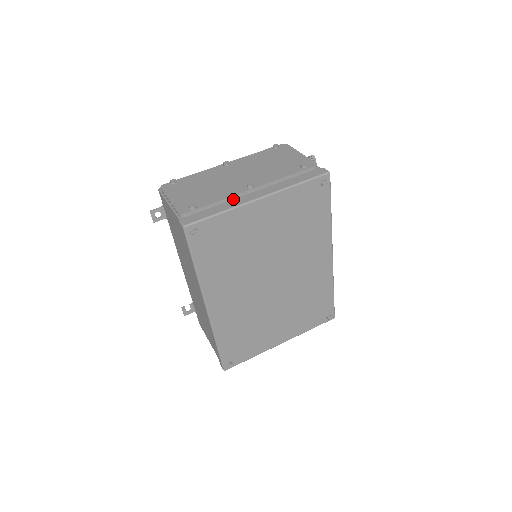
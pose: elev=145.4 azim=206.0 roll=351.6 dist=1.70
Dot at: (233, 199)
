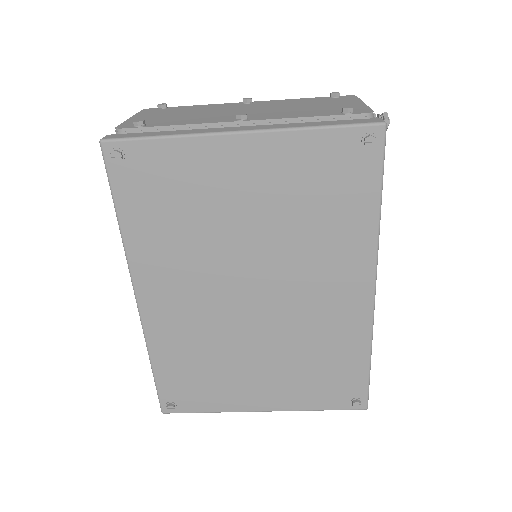
Dot at: occluded
